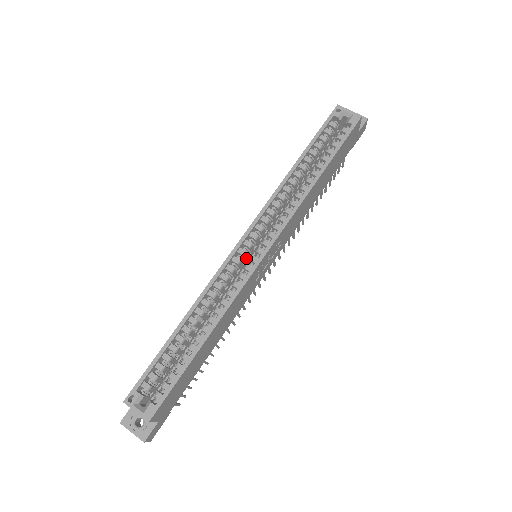
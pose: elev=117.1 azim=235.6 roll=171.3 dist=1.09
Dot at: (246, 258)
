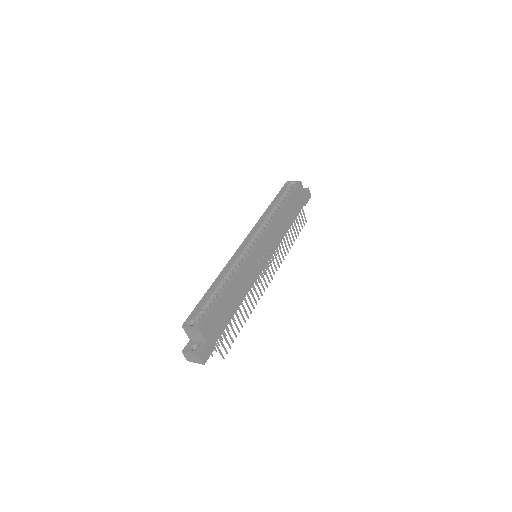
Dot at: occluded
